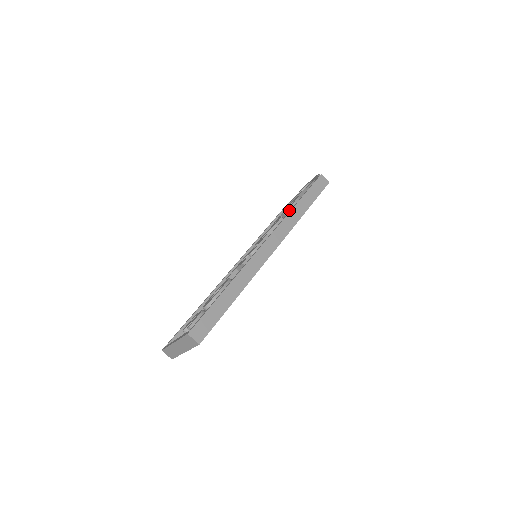
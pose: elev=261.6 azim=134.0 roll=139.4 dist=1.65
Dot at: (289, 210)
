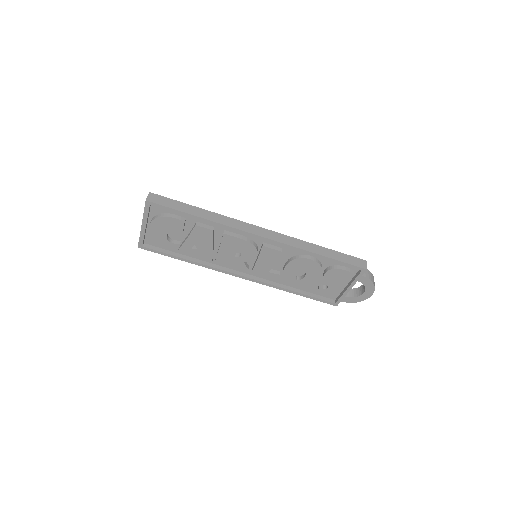
Dot at: occluded
